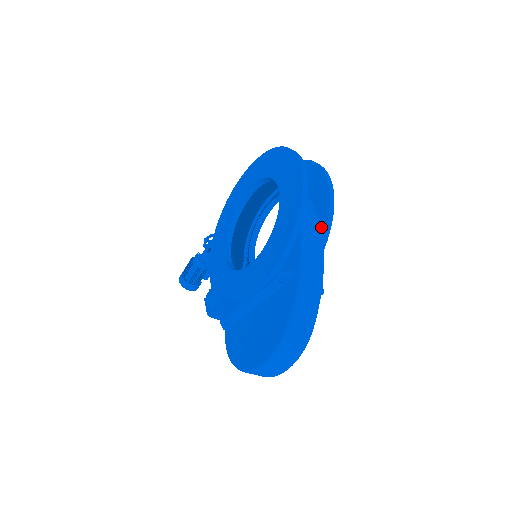
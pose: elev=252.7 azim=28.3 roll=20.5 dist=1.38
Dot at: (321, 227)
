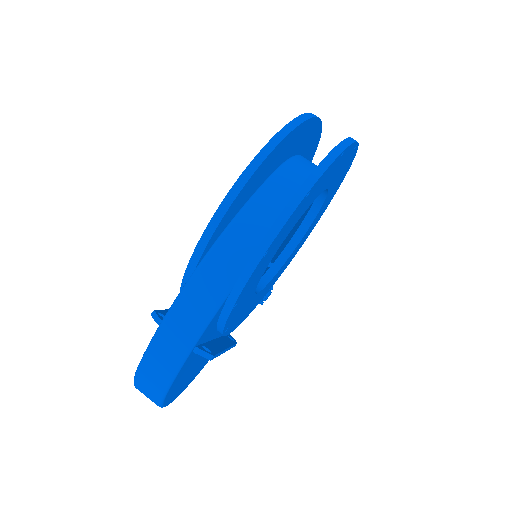
Dot at: occluded
